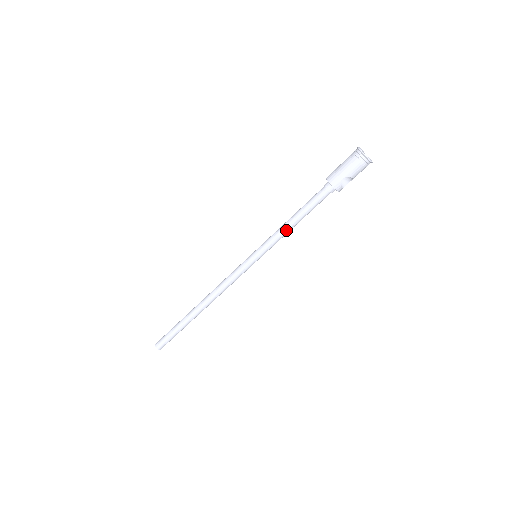
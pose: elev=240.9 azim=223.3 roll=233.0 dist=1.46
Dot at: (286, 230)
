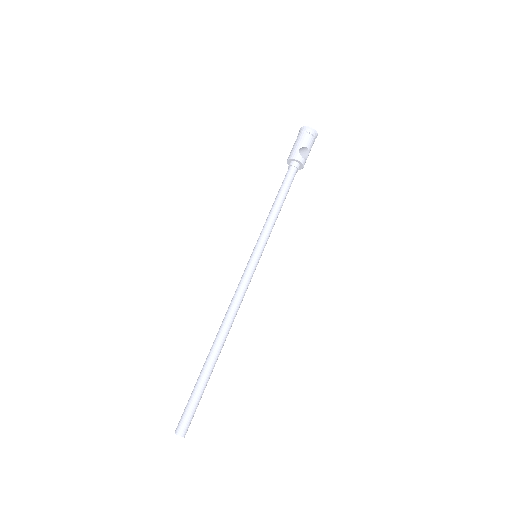
Dot at: (273, 215)
